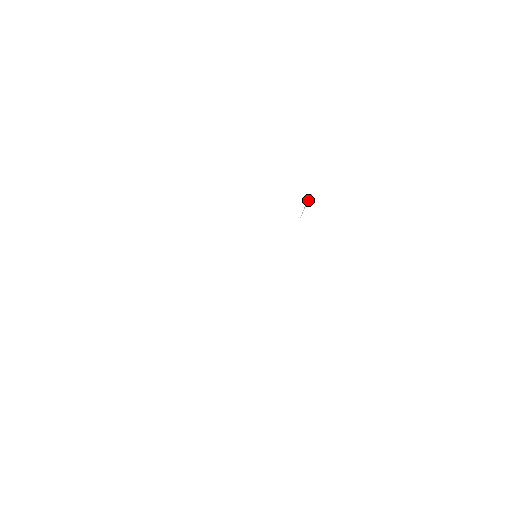
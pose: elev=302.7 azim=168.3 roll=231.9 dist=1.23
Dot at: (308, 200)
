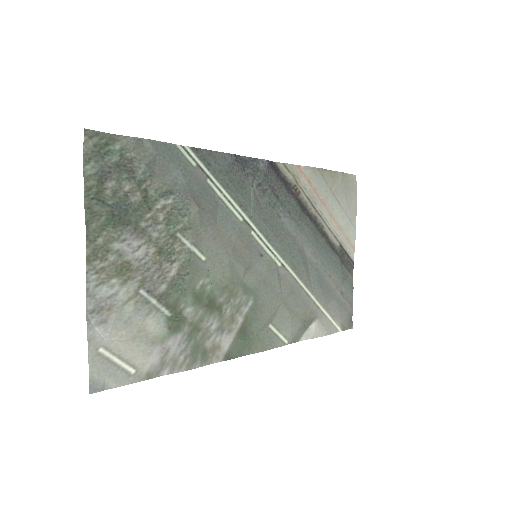
Dot at: (261, 166)
